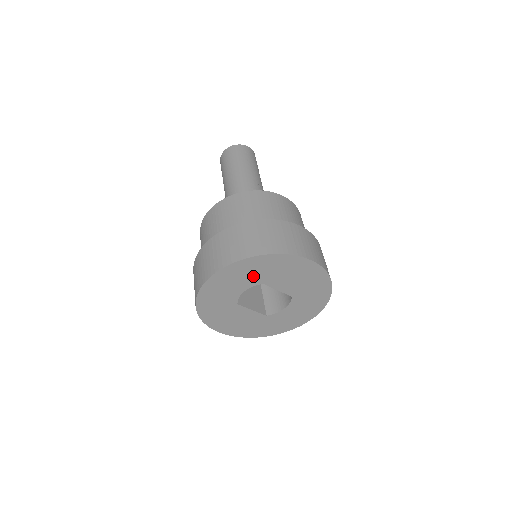
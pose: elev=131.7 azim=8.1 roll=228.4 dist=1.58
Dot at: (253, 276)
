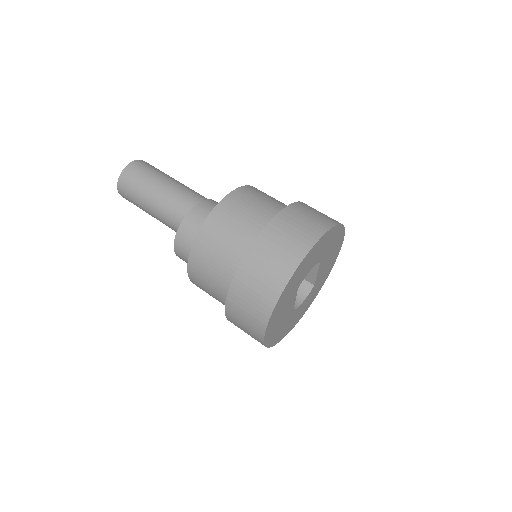
Dot at: (324, 250)
